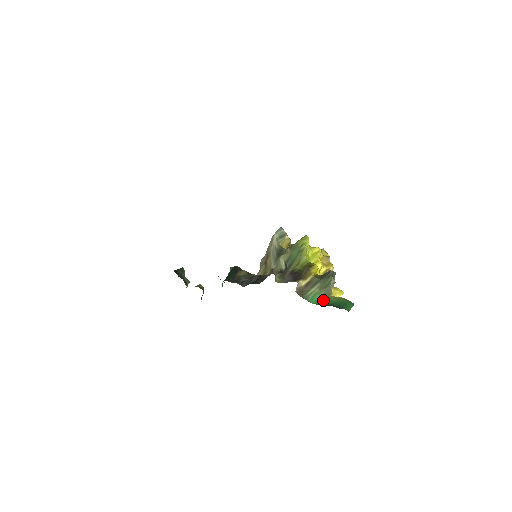
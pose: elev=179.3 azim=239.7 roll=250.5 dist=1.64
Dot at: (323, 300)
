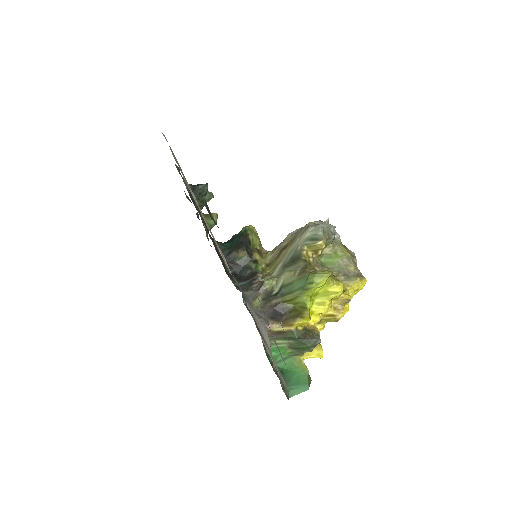
Dot at: (285, 358)
